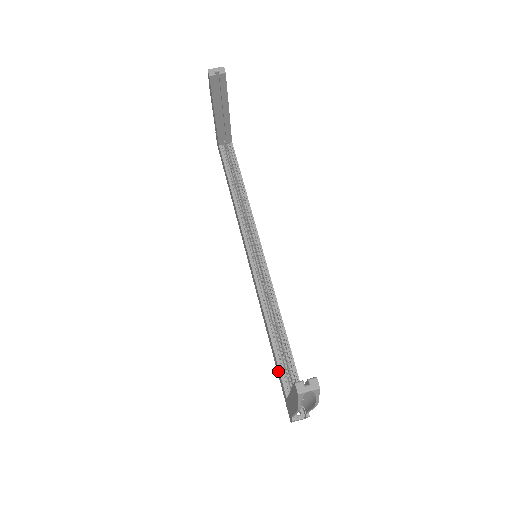
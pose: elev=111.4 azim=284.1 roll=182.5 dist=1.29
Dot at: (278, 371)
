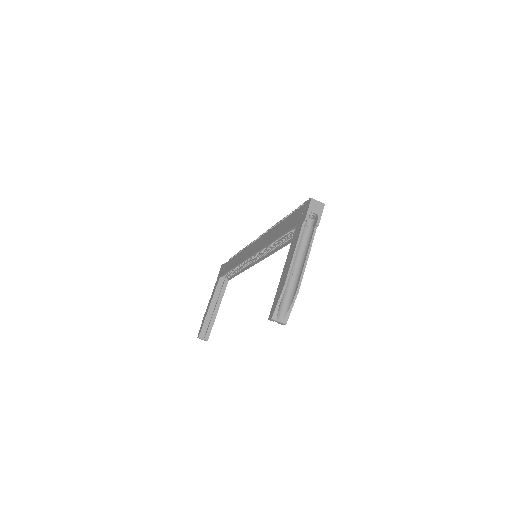
Dot at: (226, 268)
